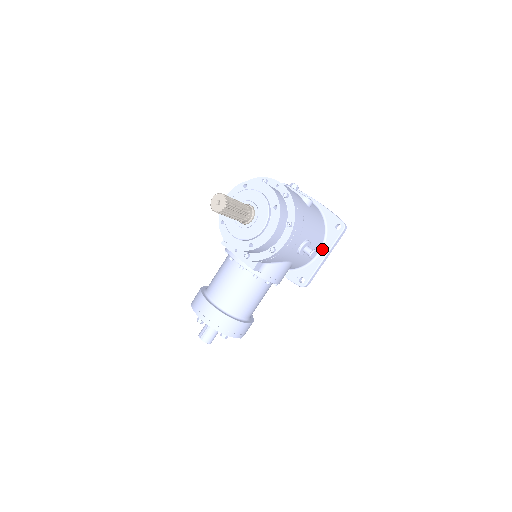
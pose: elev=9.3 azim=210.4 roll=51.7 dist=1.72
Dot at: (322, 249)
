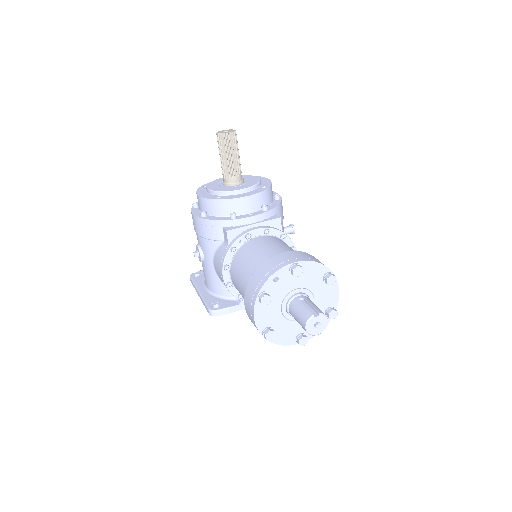
Dot at: occluded
